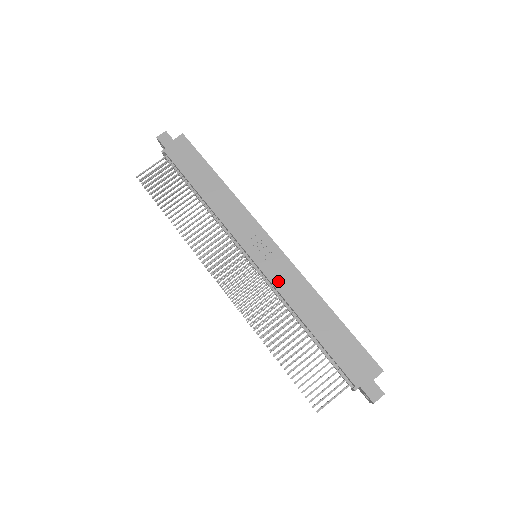
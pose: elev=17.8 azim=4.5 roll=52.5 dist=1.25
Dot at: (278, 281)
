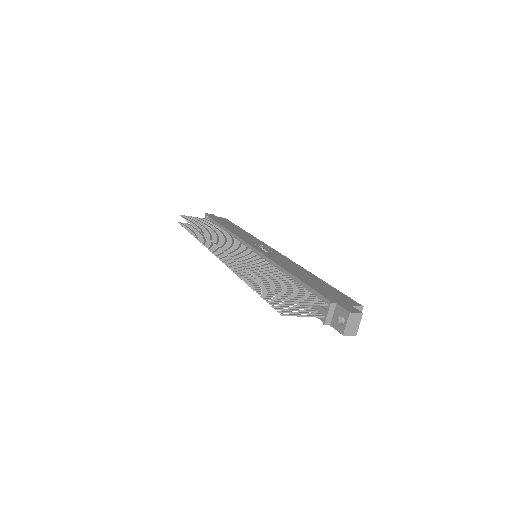
Dot at: (273, 257)
